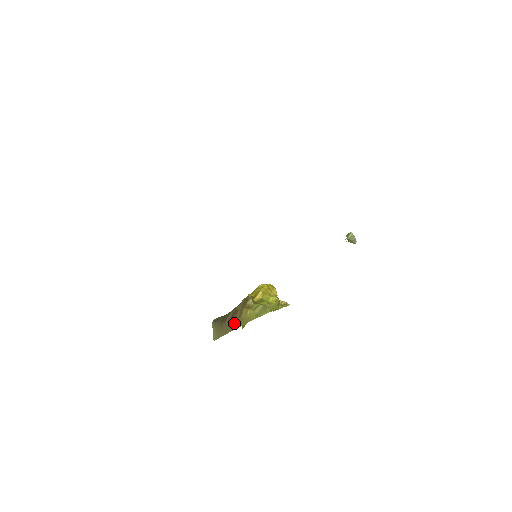
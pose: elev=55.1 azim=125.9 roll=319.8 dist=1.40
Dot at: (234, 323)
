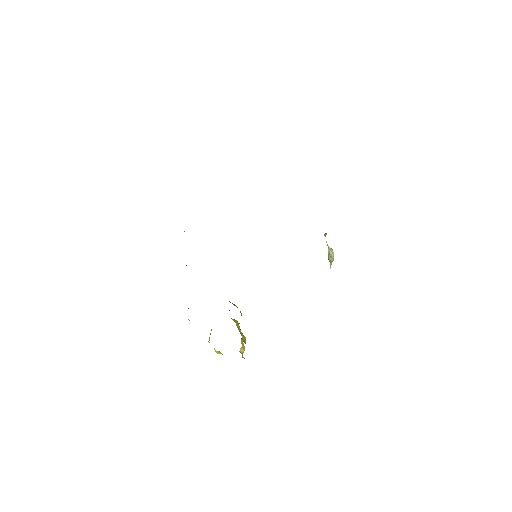
Dot at: occluded
